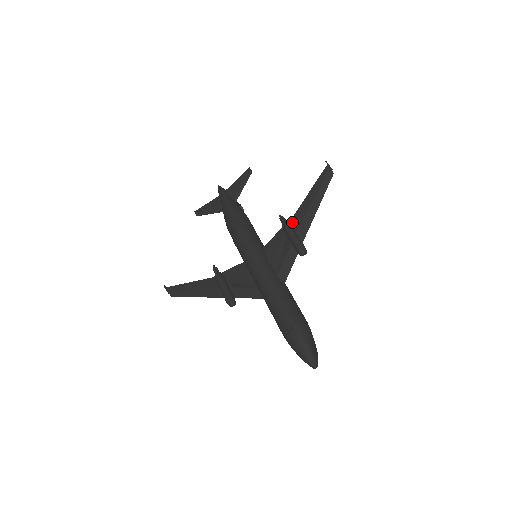
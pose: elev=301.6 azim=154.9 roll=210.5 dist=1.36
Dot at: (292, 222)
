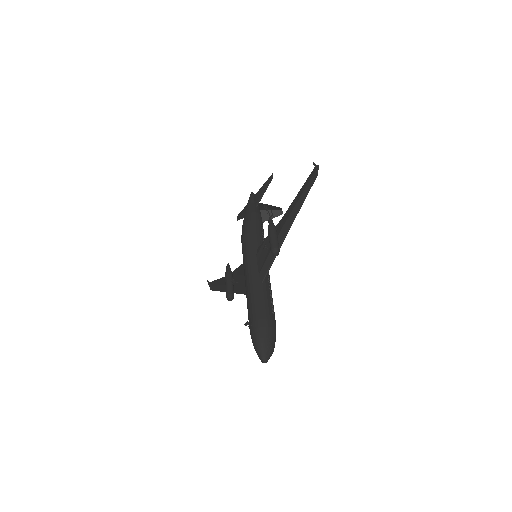
Dot at: (279, 224)
